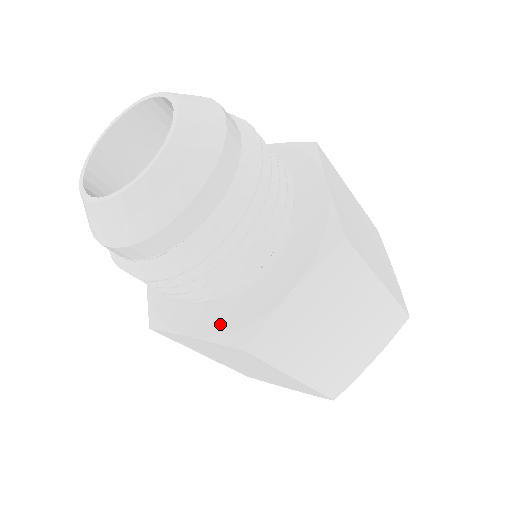
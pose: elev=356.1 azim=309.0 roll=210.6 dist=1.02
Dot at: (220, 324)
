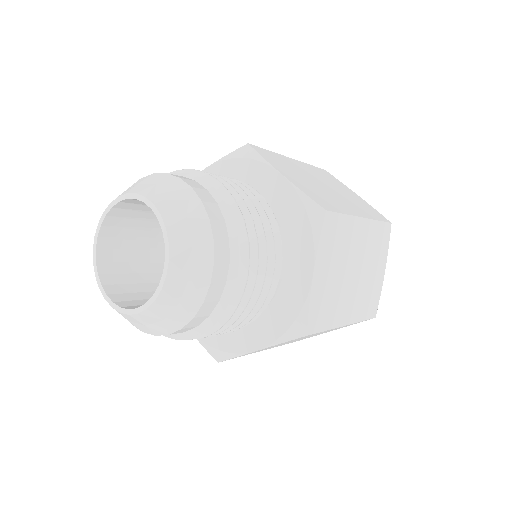
Dot at: occluded
